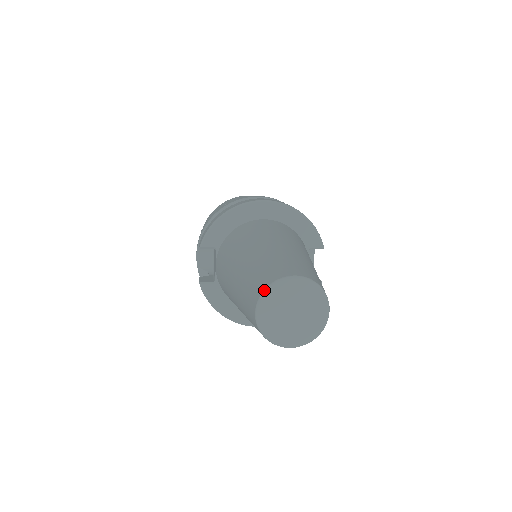
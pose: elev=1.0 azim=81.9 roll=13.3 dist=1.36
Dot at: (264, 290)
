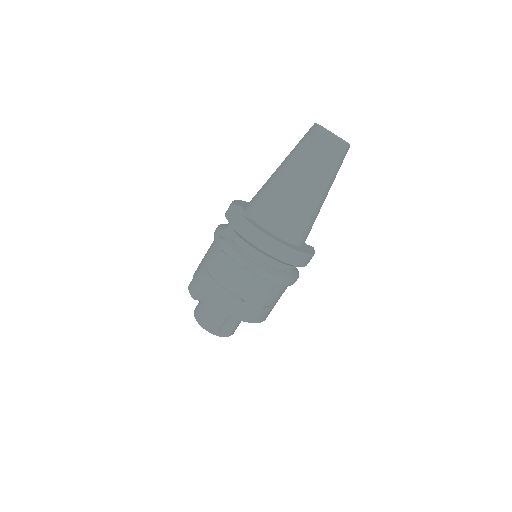
Dot at: occluded
